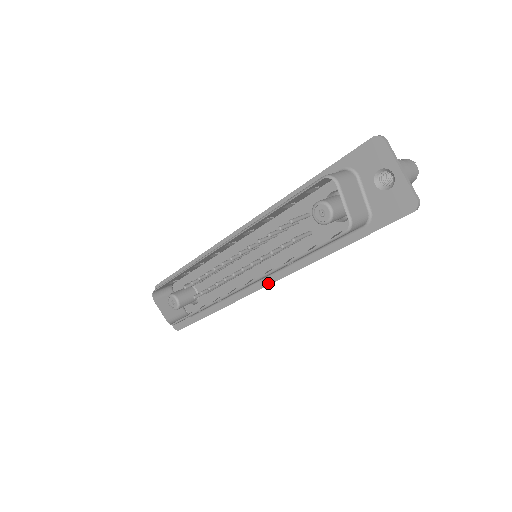
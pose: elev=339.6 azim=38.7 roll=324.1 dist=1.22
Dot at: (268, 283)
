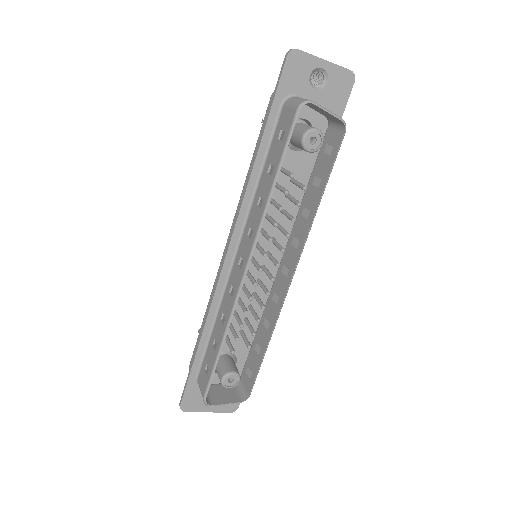
Dot at: occluded
